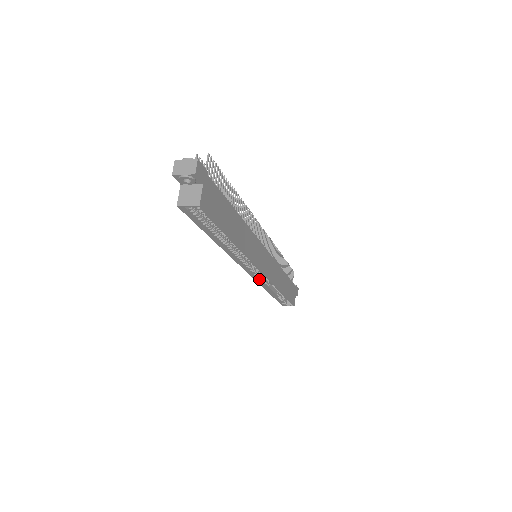
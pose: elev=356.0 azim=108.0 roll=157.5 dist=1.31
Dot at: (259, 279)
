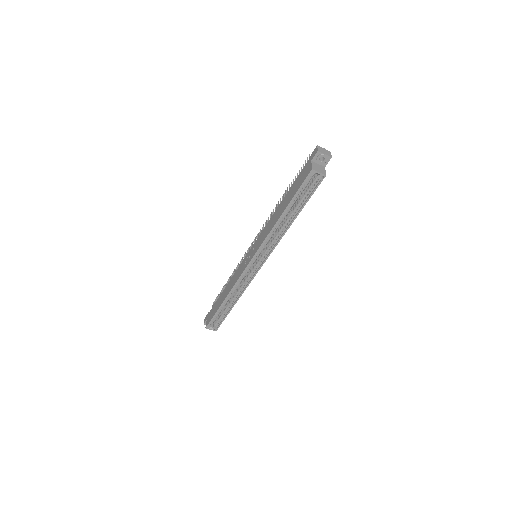
Dot at: (240, 279)
